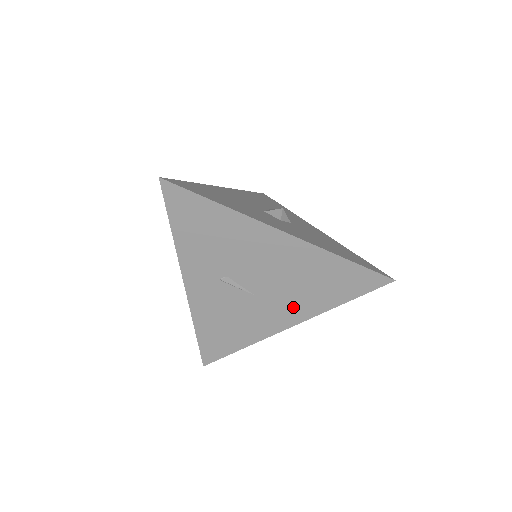
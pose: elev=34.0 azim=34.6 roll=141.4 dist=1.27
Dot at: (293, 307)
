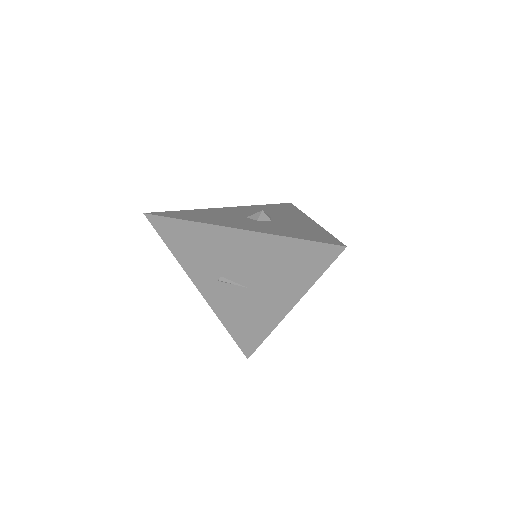
Dot at: (281, 292)
